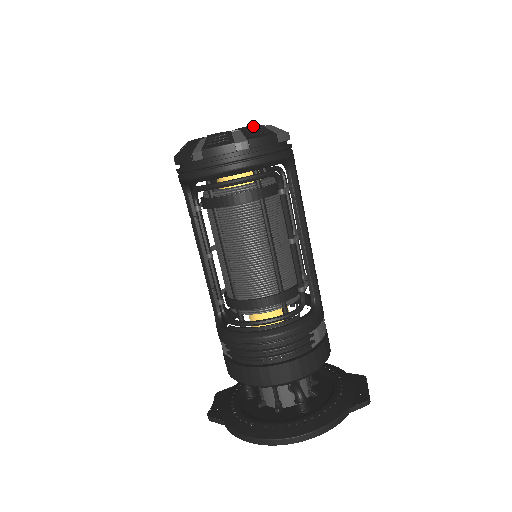
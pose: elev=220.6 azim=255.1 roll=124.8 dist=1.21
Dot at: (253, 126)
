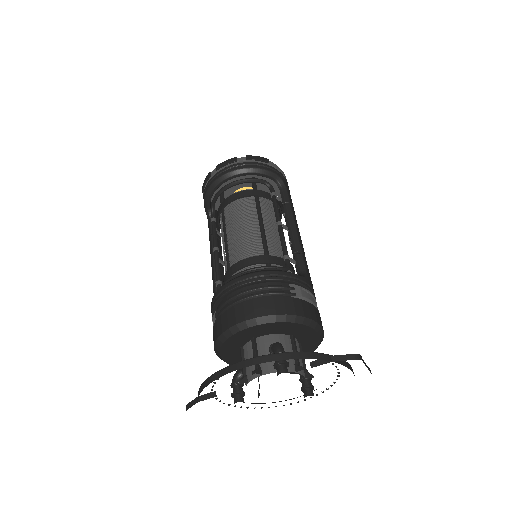
Dot at: occluded
